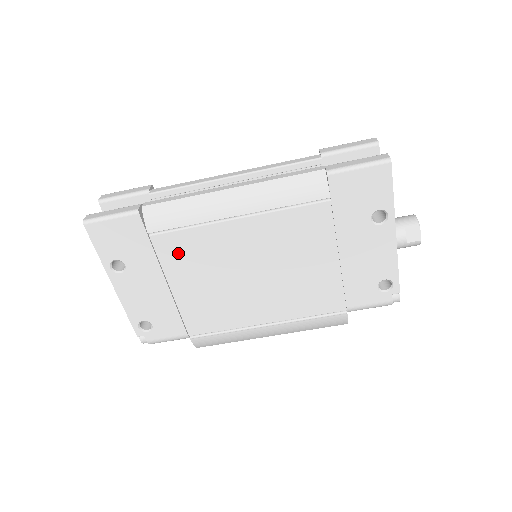
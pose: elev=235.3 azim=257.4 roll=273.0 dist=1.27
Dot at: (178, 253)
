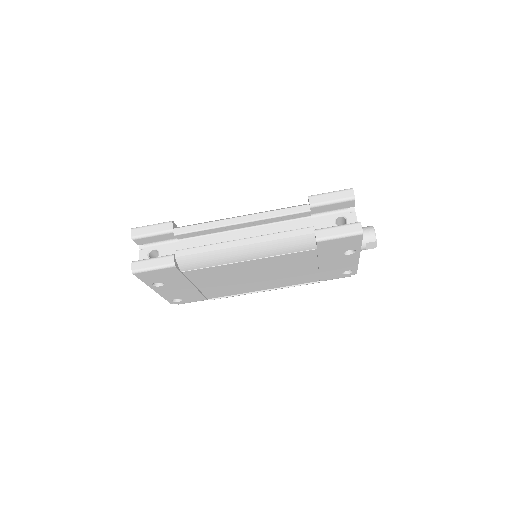
Dot at: (203, 275)
